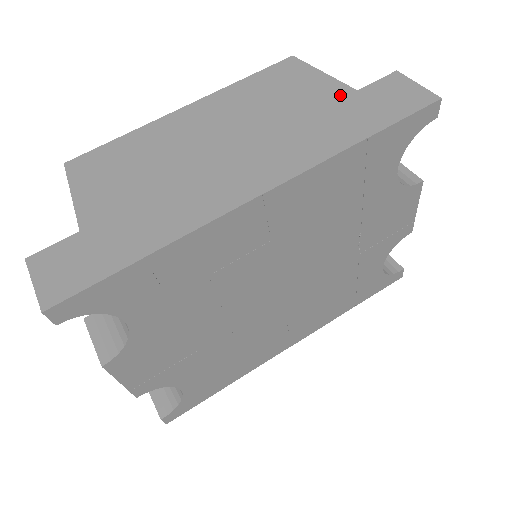
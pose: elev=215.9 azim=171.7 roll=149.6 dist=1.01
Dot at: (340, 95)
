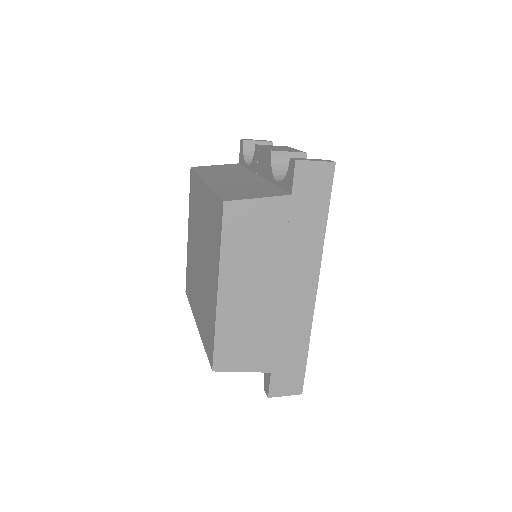
Dot at: (287, 207)
